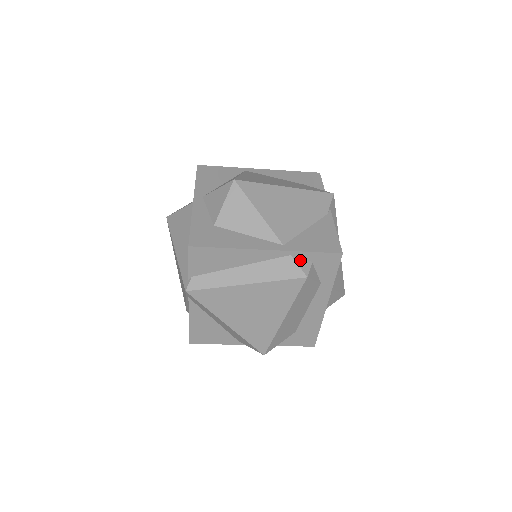
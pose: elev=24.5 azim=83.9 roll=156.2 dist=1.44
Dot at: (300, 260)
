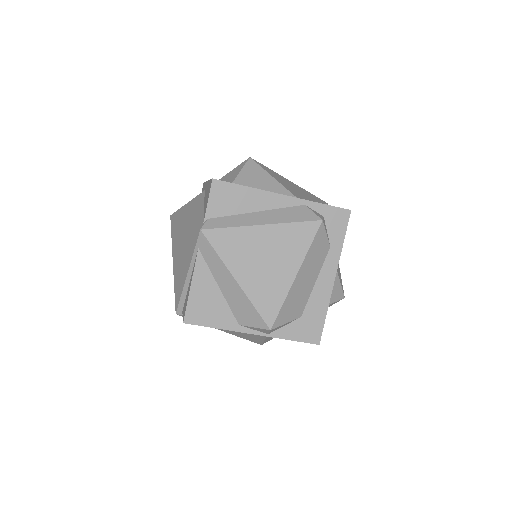
Dot at: (313, 211)
